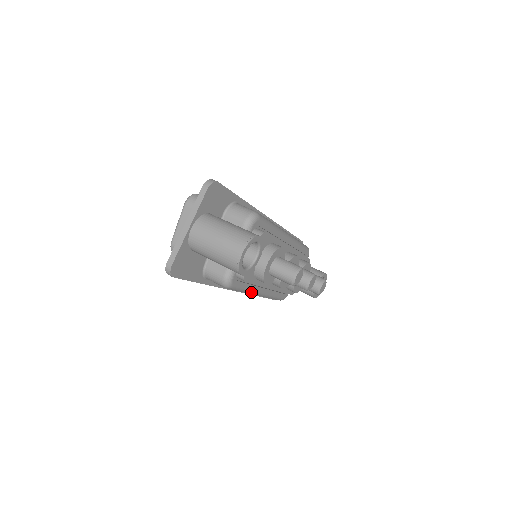
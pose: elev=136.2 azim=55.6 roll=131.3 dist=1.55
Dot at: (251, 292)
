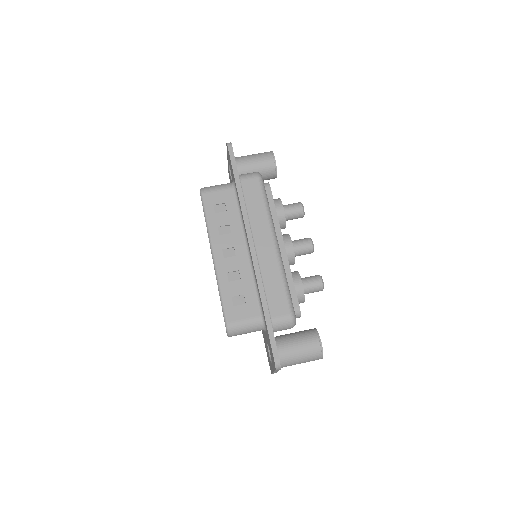
Dot at: occluded
